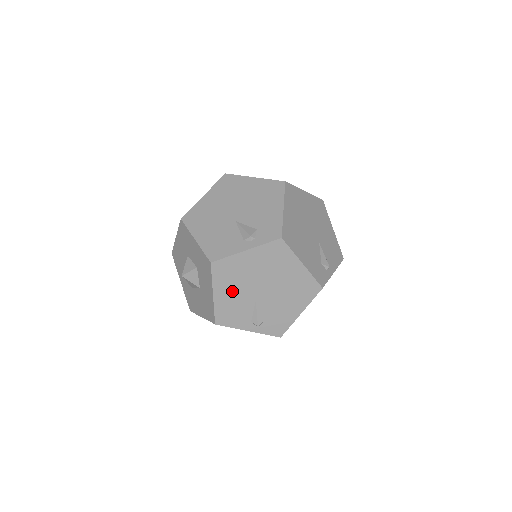
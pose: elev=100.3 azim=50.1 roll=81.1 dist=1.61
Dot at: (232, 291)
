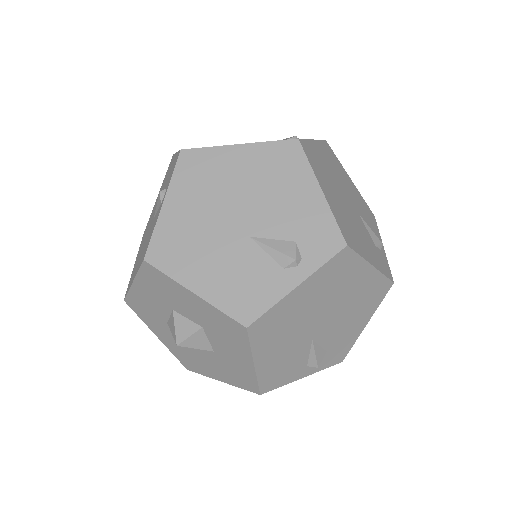
Dot at: (280, 346)
